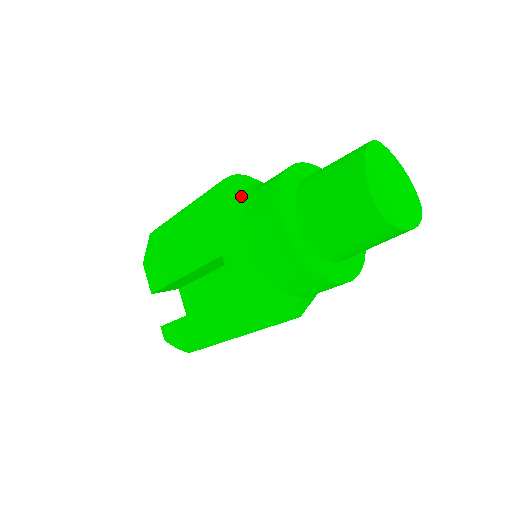
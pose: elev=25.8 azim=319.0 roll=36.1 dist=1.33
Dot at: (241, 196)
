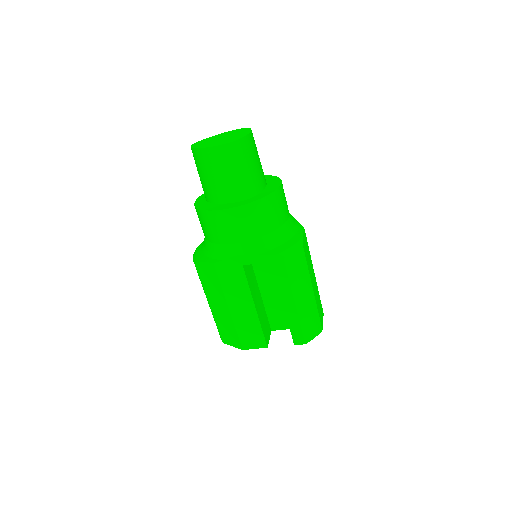
Dot at: (207, 247)
